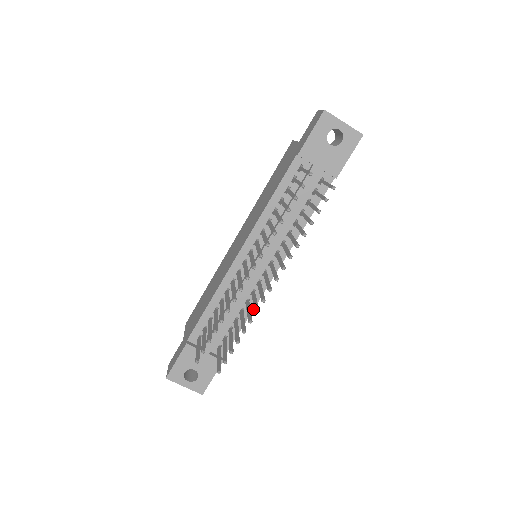
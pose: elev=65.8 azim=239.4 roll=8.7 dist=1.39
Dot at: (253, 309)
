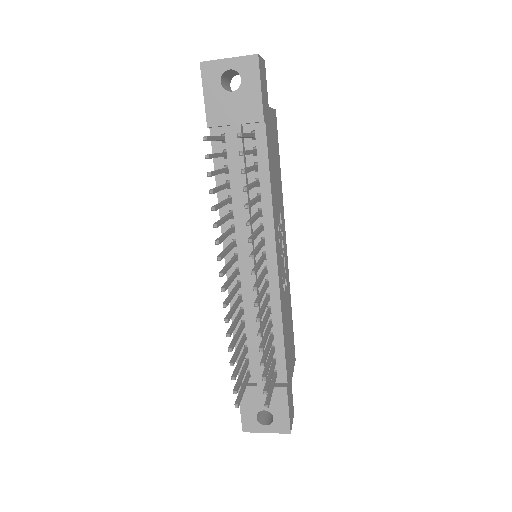
Dot at: (281, 315)
